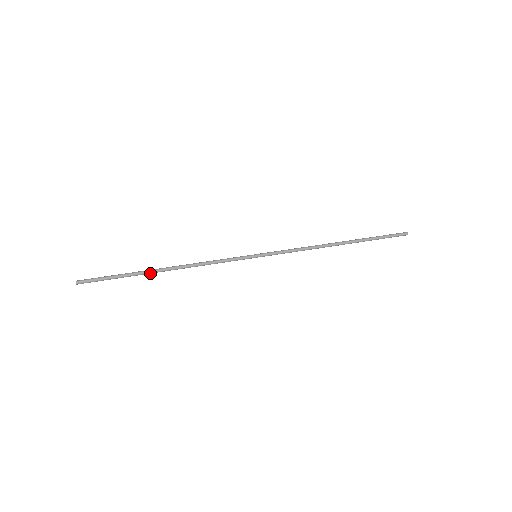
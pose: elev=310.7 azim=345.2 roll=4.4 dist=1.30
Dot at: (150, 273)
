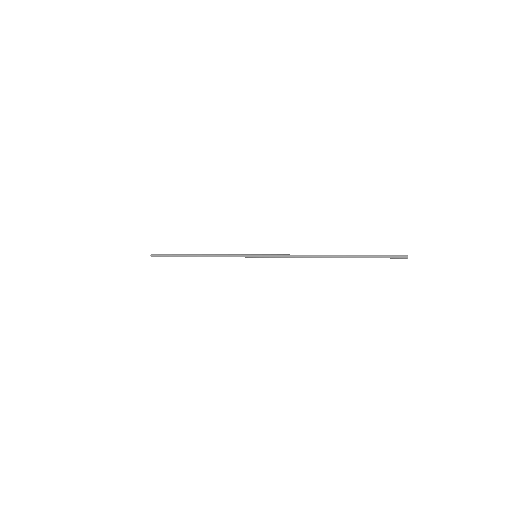
Dot at: occluded
